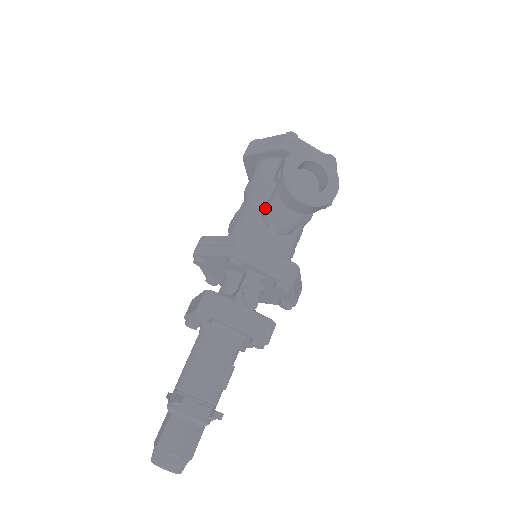
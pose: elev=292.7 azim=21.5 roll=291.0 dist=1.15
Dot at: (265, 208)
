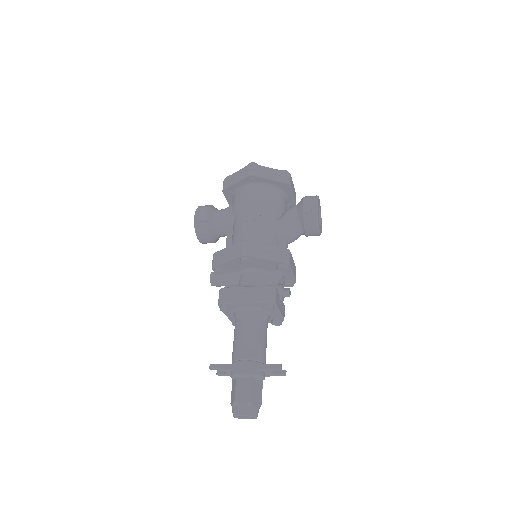
Dot at: (283, 226)
